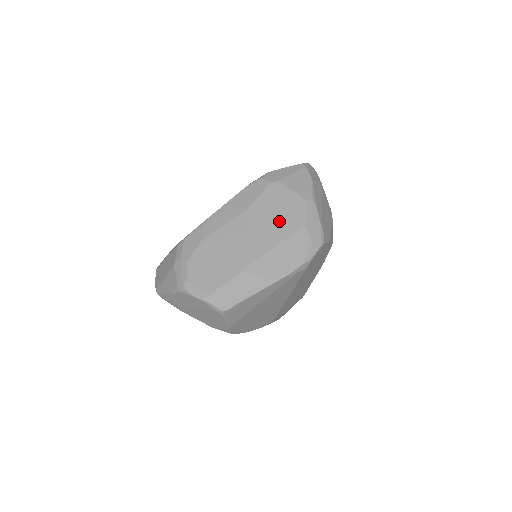
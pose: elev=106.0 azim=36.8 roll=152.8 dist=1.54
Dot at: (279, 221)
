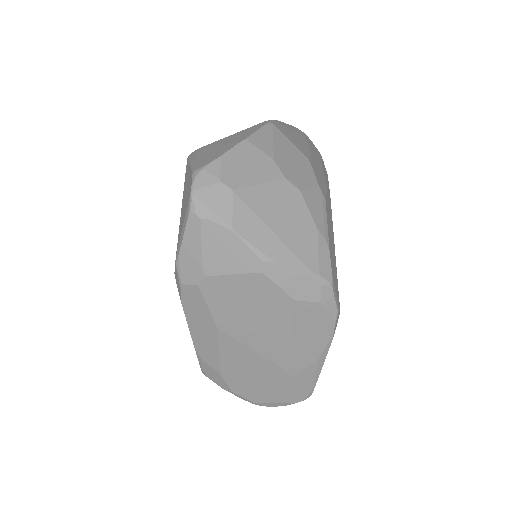
Dot at: (262, 316)
